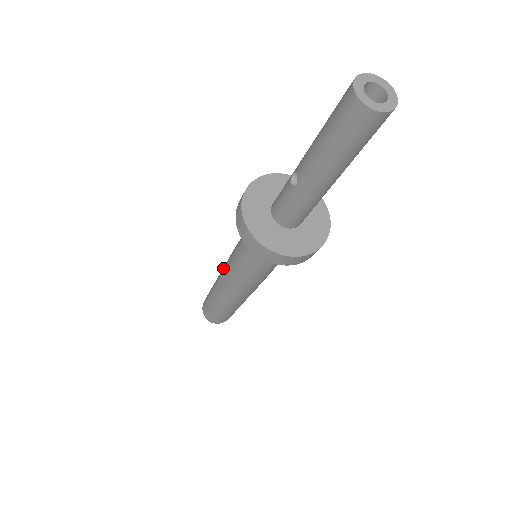
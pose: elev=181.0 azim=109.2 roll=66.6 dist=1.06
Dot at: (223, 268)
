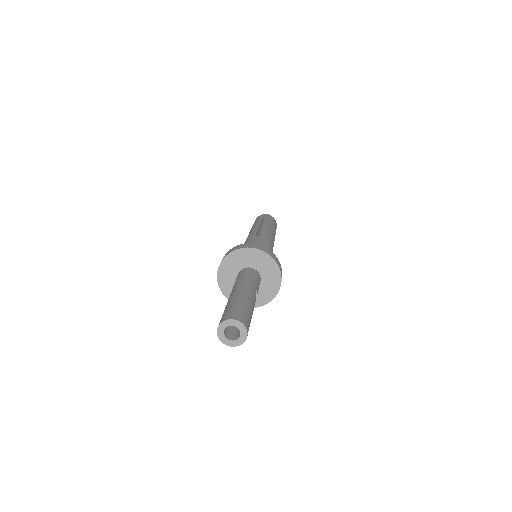
Dot at: occluded
